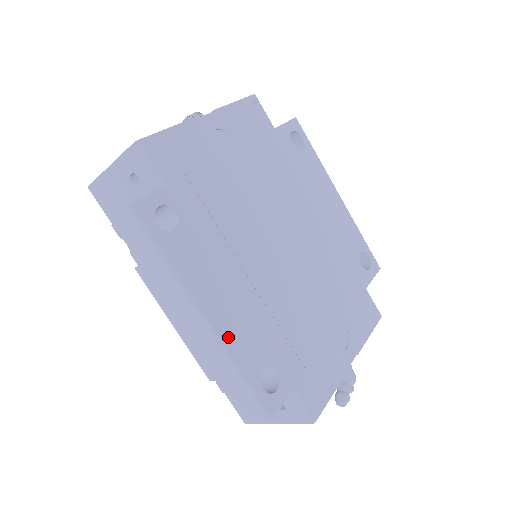
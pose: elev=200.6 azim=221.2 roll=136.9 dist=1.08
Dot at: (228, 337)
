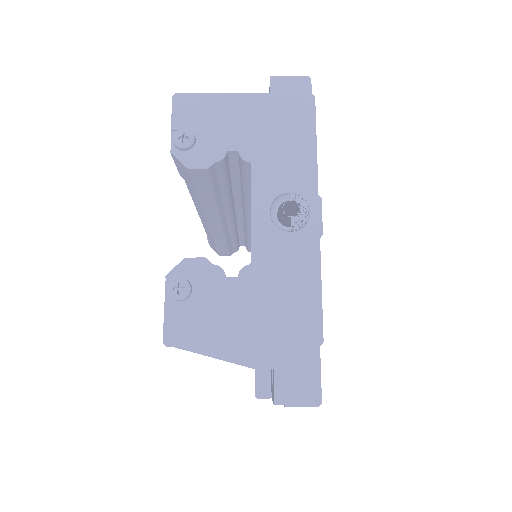
Dot at: occluded
